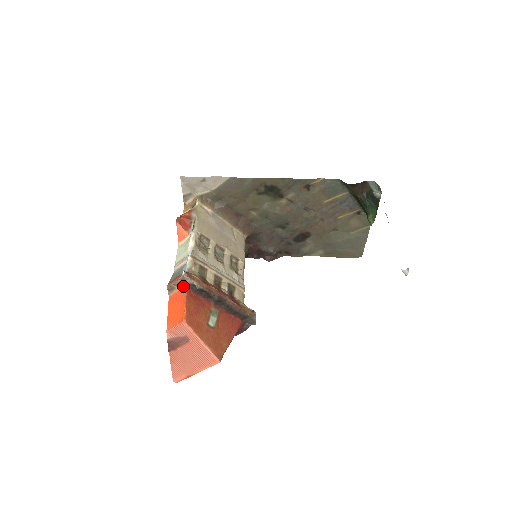
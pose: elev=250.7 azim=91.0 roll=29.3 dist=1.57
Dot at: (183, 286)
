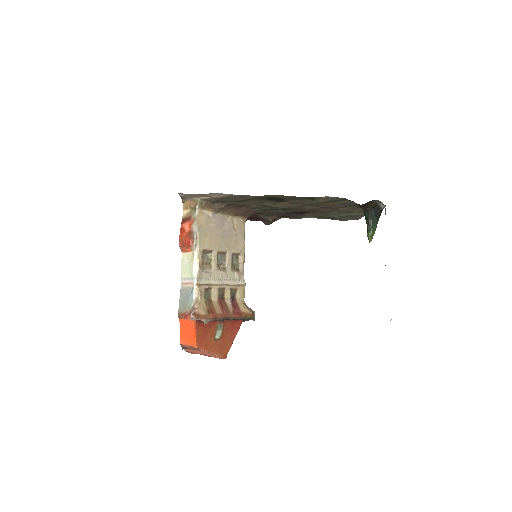
Dot at: occluded
